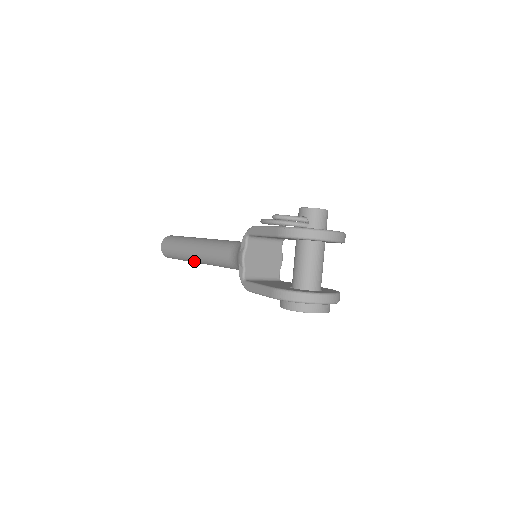
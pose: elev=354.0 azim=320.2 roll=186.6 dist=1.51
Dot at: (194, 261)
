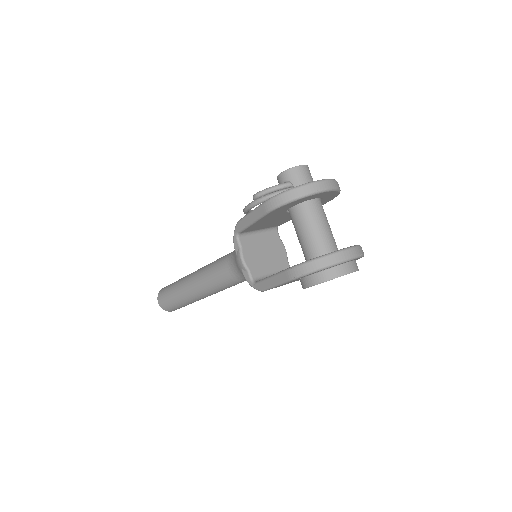
Dot at: (197, 298)
